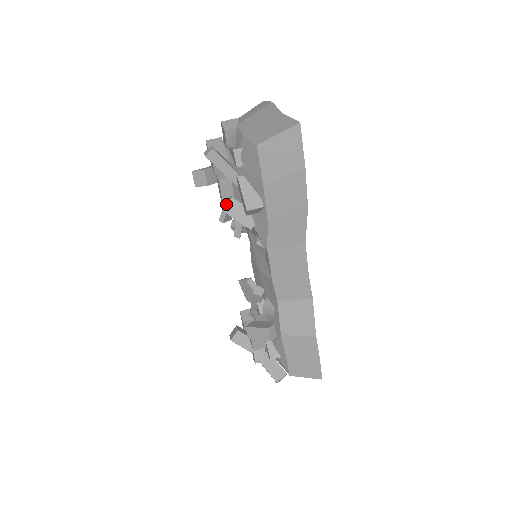
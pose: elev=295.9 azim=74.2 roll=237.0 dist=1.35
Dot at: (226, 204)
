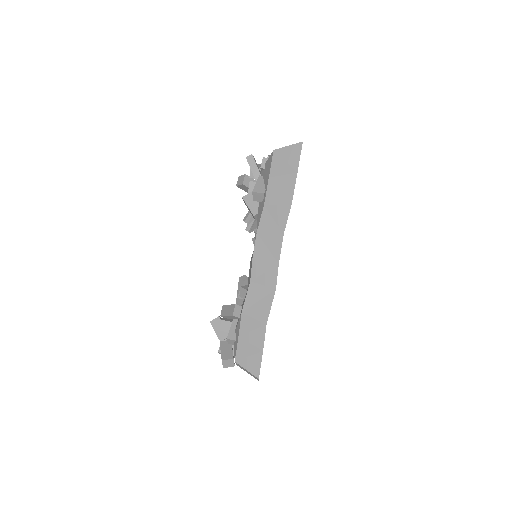
Dot at: (247, 195)
